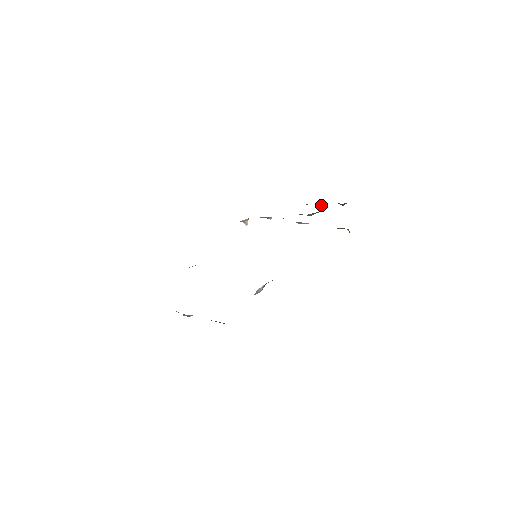
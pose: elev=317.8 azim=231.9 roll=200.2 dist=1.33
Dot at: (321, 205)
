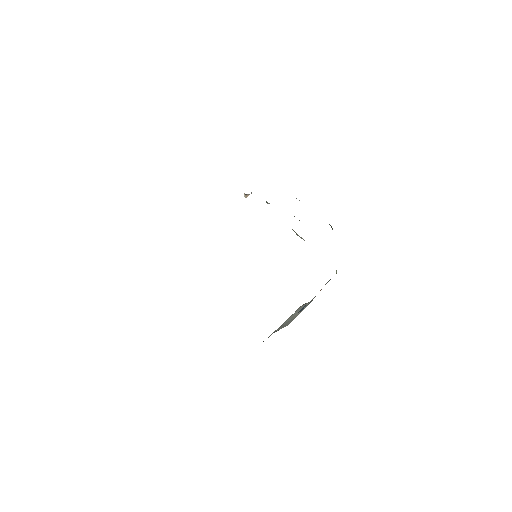
Dot at: occluded
